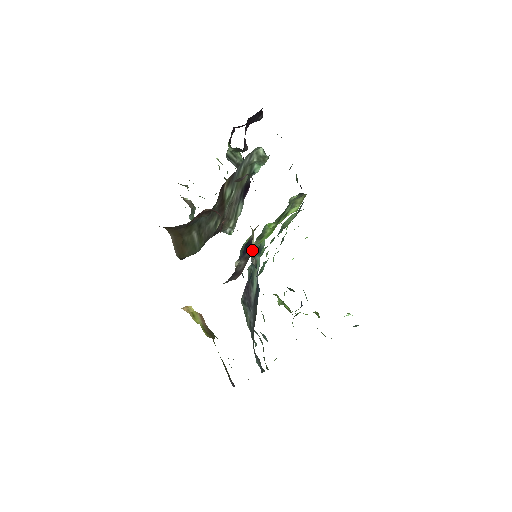
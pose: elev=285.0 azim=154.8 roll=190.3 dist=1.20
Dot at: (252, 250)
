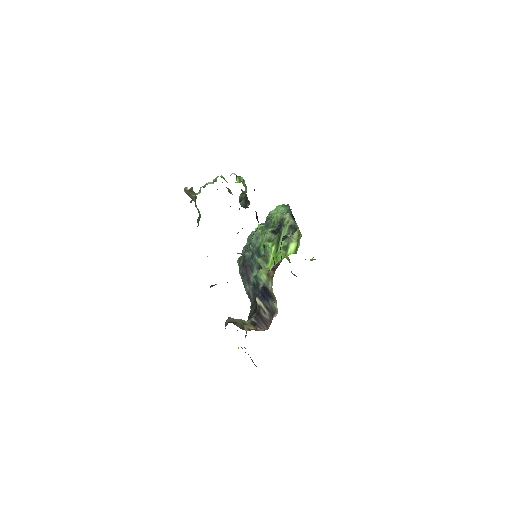
Dot at: (274, 309)
